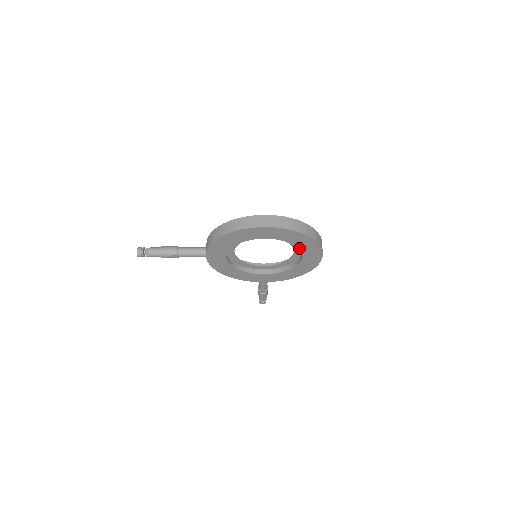
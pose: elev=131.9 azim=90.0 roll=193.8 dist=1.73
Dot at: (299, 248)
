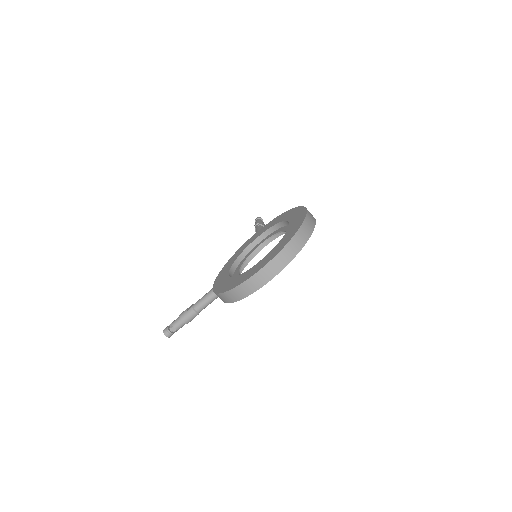
Dot at: occluded
